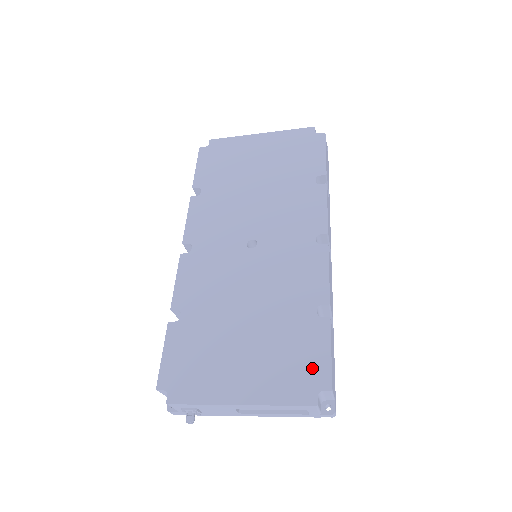
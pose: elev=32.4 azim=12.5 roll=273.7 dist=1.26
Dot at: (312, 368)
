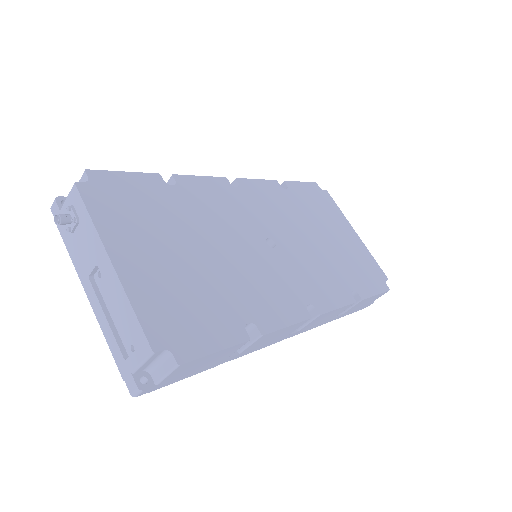
Dot at: (191, 334)
